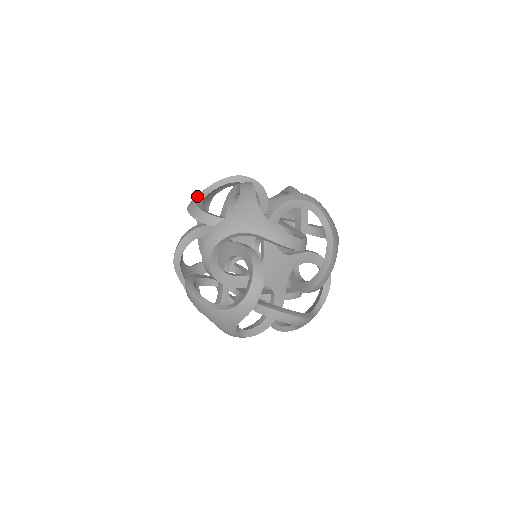
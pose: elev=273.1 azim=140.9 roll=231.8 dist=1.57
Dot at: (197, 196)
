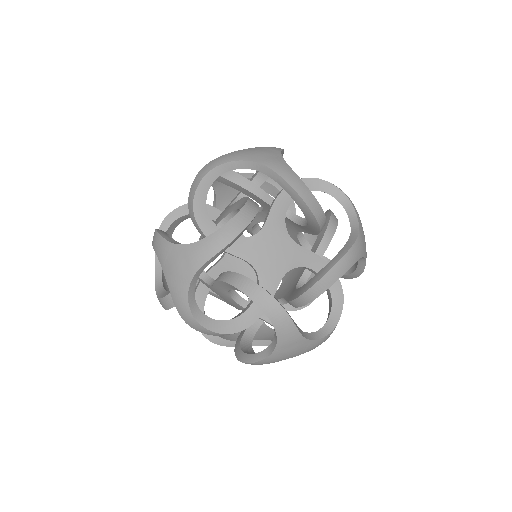
Dot at: occluded
